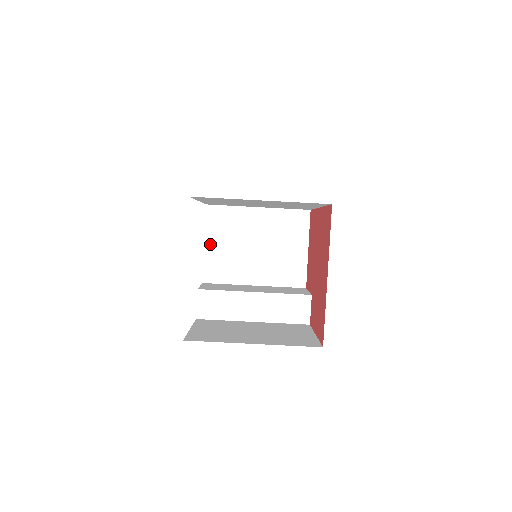
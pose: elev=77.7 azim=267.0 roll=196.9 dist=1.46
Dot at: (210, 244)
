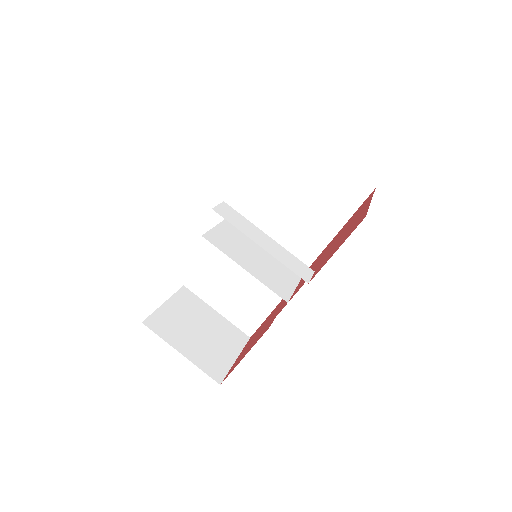
Dot at: (221, 228)
